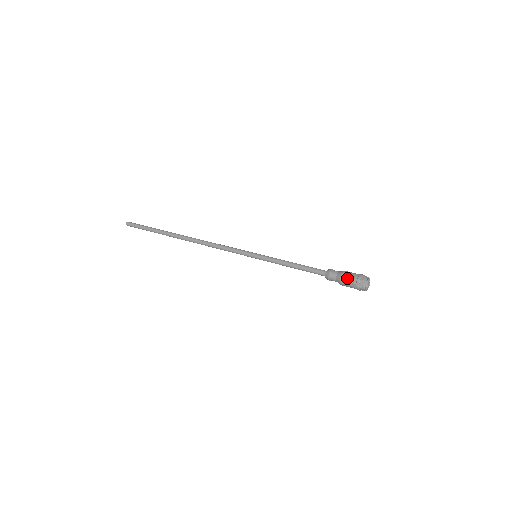
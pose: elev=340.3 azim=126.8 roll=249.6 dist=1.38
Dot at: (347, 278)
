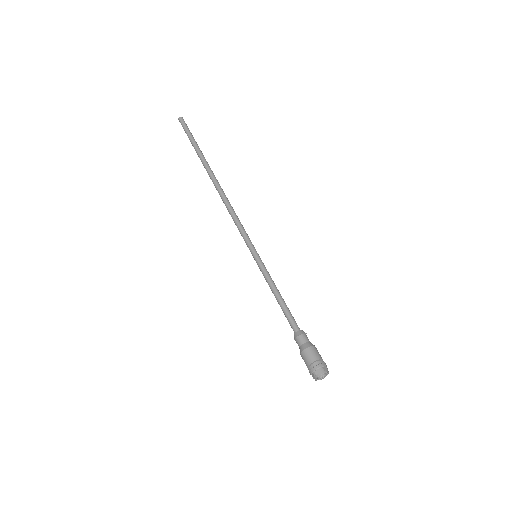
Dot at: (305, 358)
